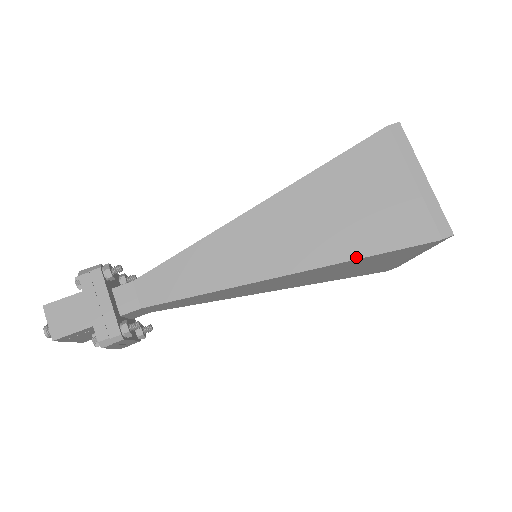
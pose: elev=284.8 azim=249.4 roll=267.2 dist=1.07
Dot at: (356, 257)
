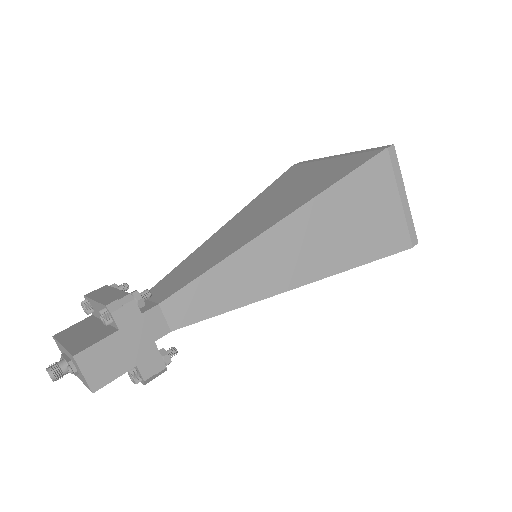
Dot at: (359, 265)
